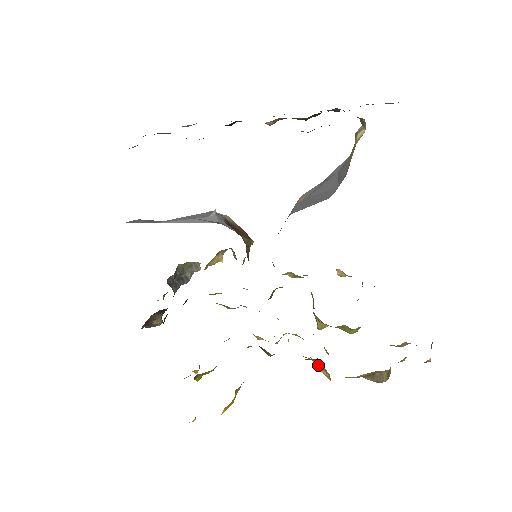
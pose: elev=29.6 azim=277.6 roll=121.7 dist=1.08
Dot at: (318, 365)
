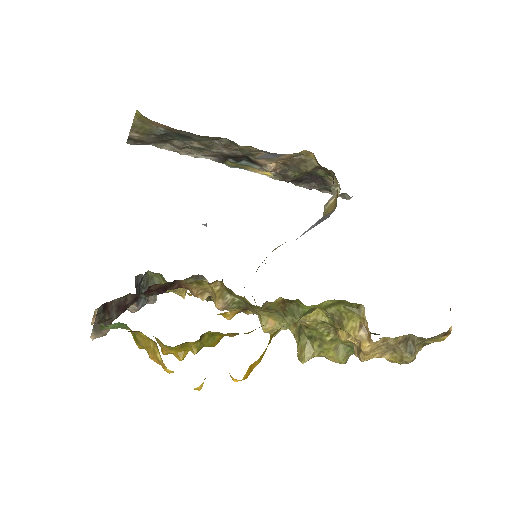
Dot at: (354, 326)
